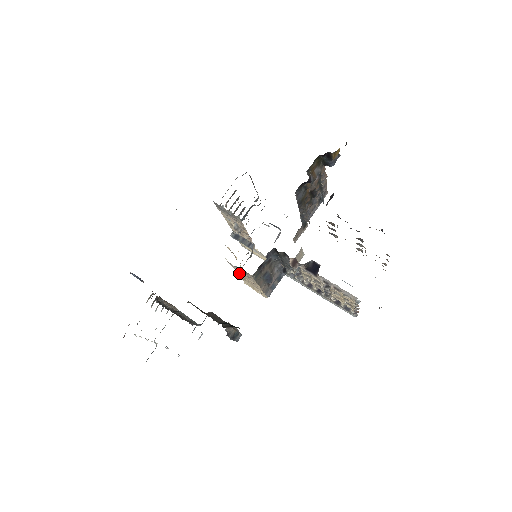
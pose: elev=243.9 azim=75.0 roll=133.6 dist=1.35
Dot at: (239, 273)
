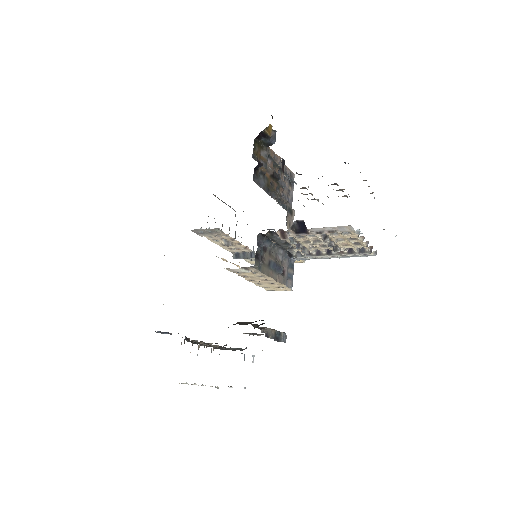
Dot at: (249, 278)
